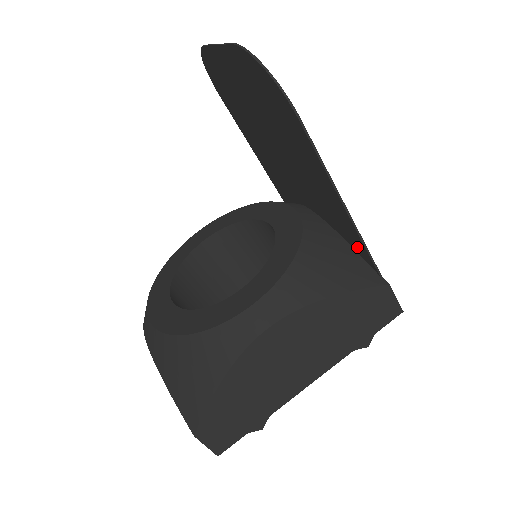
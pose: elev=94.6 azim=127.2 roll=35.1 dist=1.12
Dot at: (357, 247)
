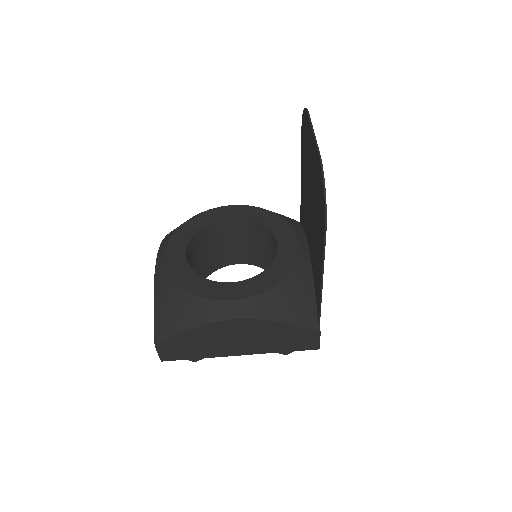
Dot at: (317, 300)
